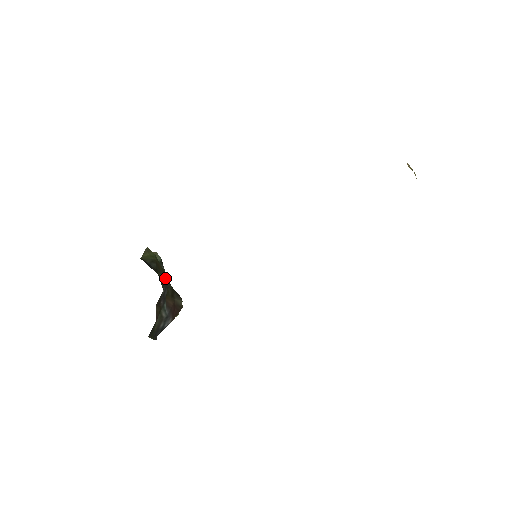
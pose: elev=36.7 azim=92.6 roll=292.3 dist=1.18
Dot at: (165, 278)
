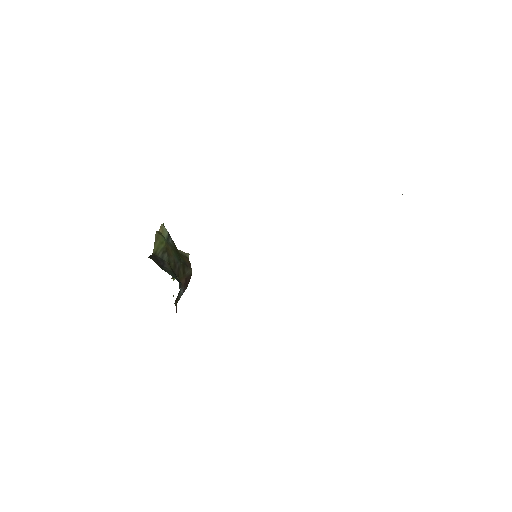
Dot at: (176, 260)
